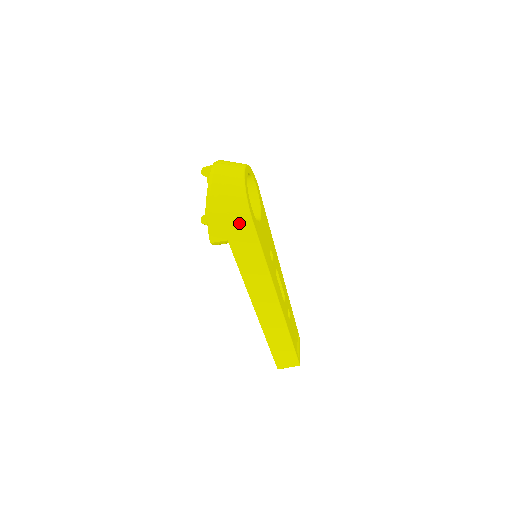
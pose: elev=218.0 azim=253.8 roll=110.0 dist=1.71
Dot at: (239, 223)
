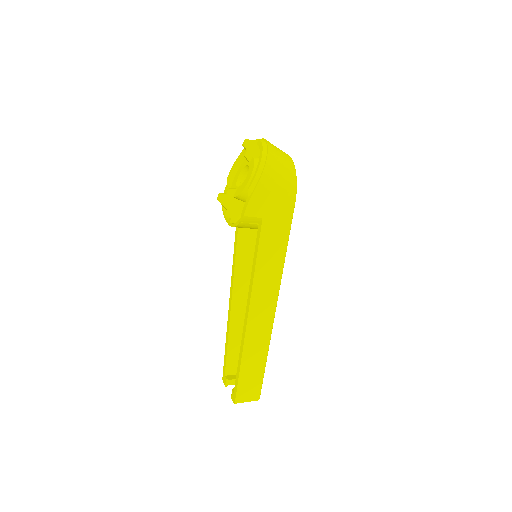
Dot at: (282, 201)
